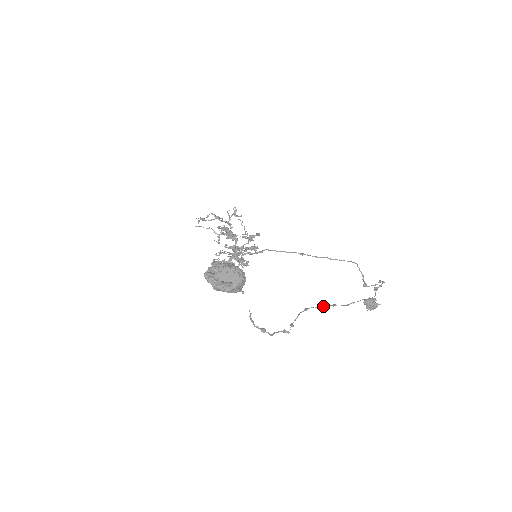
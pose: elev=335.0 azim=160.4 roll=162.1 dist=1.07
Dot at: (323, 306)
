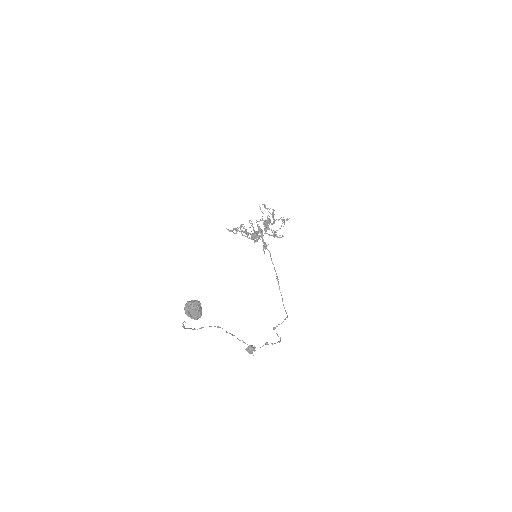
Dot at: occluded
